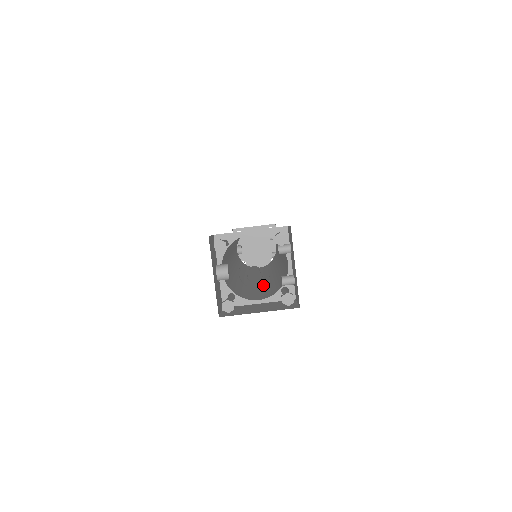
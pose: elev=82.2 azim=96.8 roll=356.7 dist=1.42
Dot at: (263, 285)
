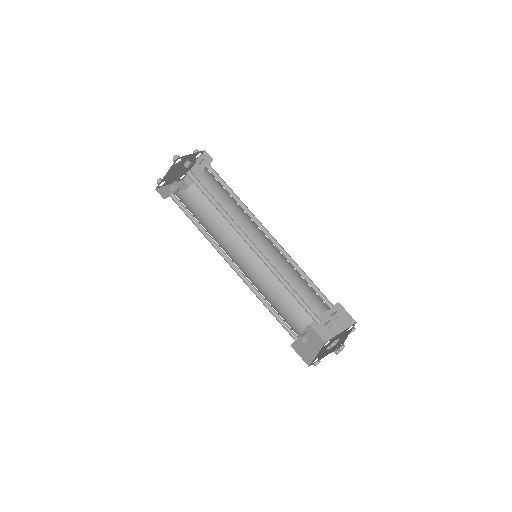
Dot at: occluded
